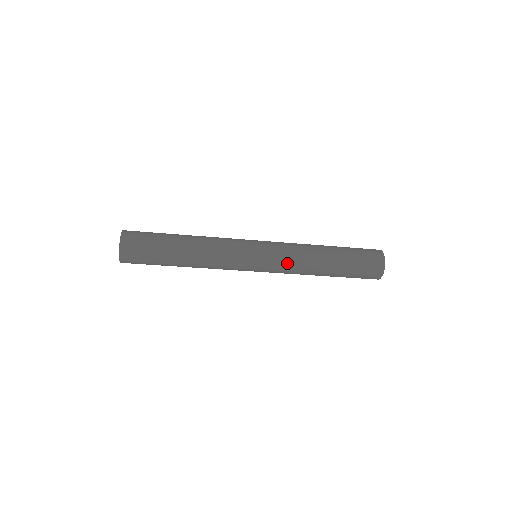
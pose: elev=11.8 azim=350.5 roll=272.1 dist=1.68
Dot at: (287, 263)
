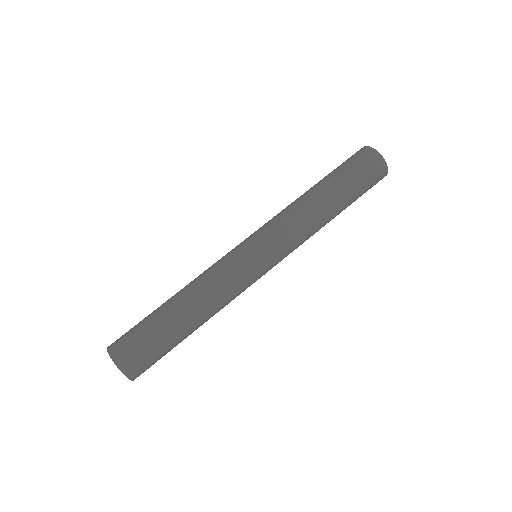
Dot at: (283, 225)
